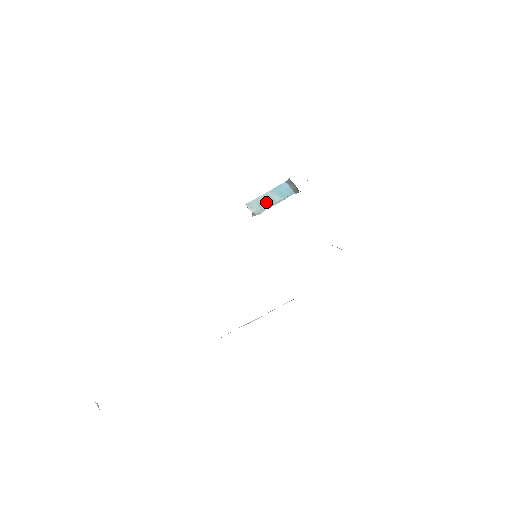
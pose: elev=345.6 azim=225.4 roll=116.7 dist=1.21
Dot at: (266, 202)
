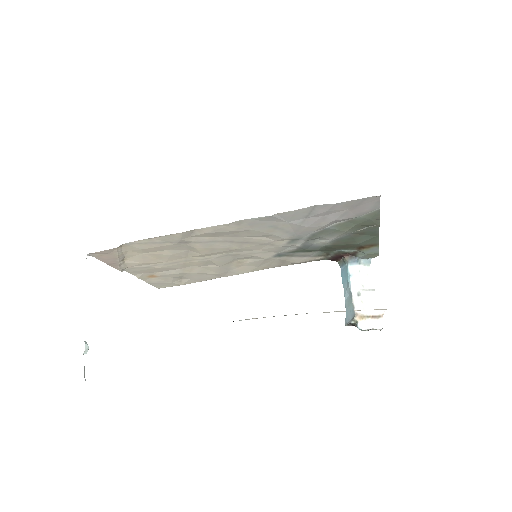
Dot at: (349, 300)
